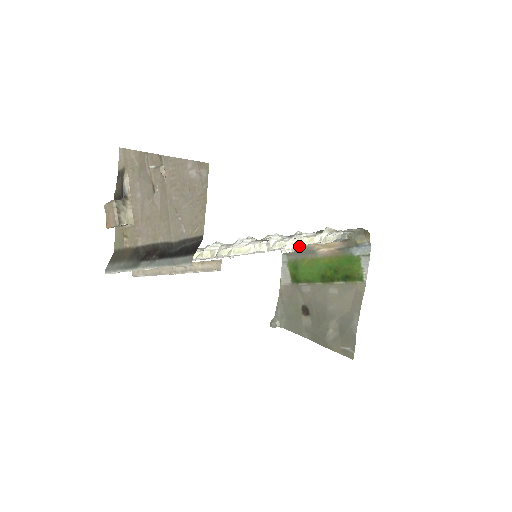
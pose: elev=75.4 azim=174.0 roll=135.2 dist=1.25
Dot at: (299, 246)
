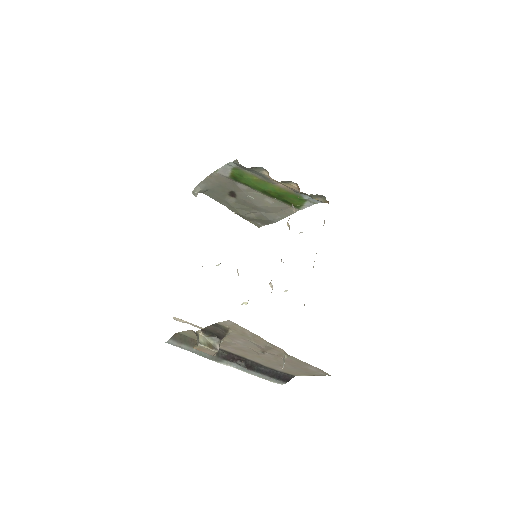
Dot at: occluded
